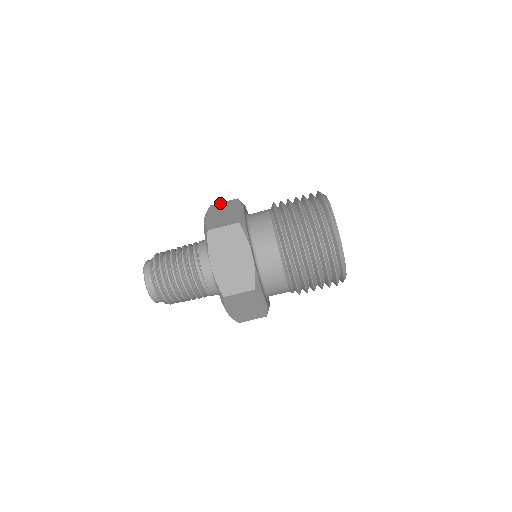
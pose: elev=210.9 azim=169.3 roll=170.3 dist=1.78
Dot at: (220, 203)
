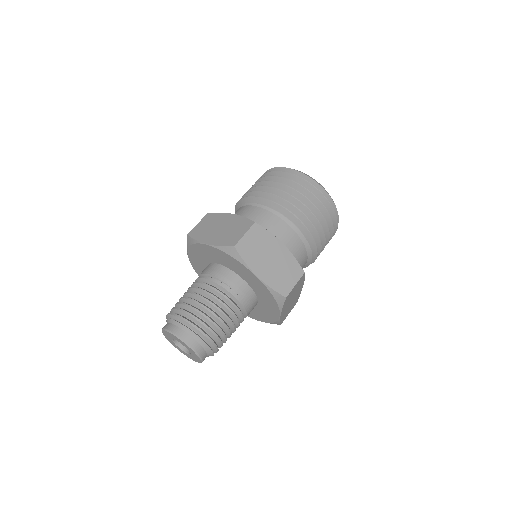
Dot at: occluded
